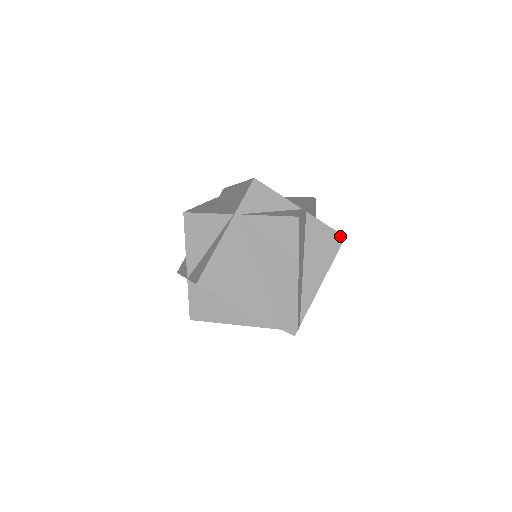
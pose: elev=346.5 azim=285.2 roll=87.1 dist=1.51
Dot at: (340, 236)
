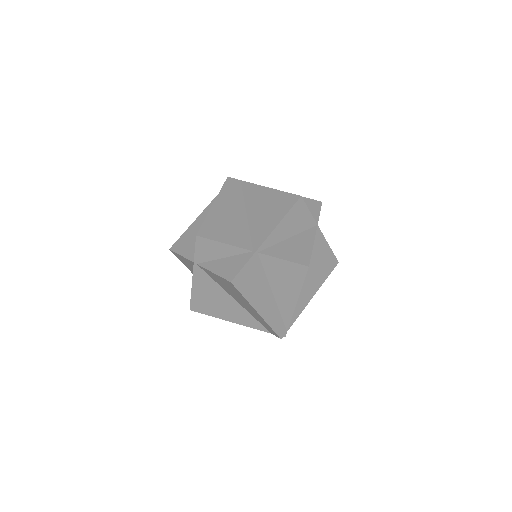
Dot at: (302, 266)
